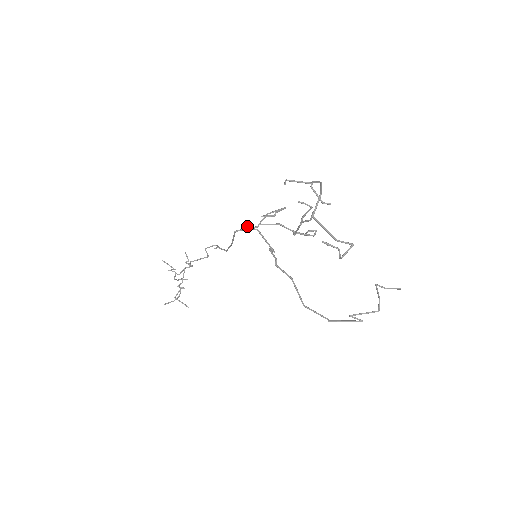
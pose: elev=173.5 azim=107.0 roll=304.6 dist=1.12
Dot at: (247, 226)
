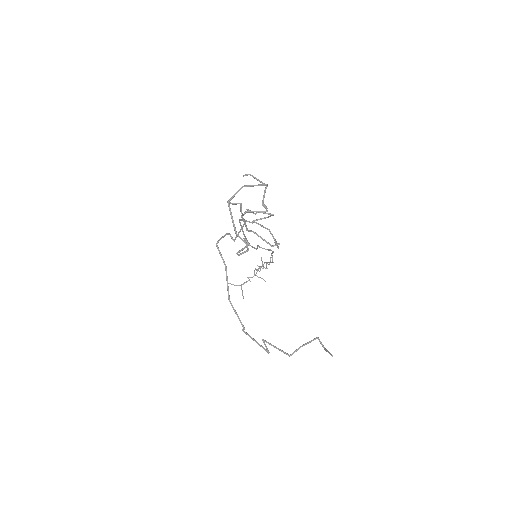
Dot at: occluded
